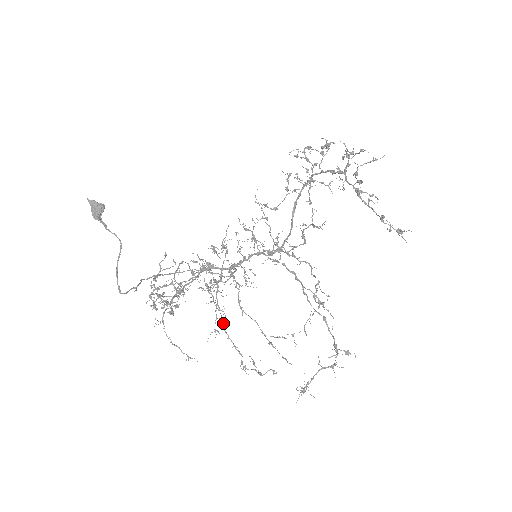
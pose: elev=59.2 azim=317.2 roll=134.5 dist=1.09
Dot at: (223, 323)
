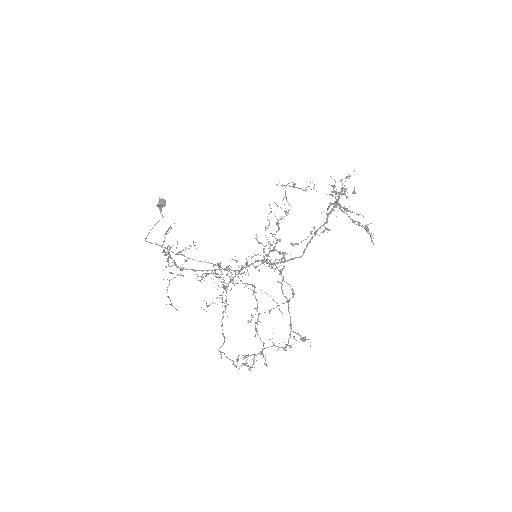
Dot at: (222, 314)
